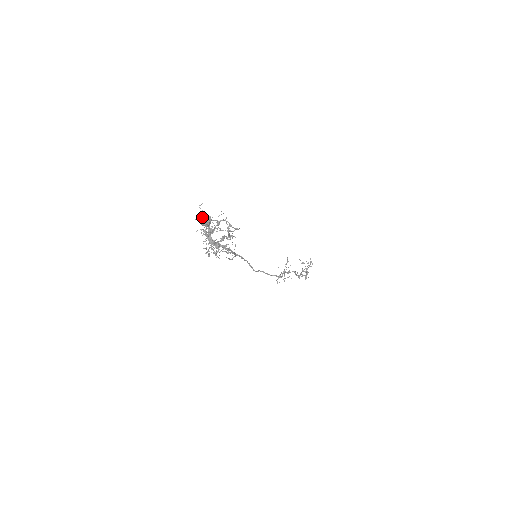
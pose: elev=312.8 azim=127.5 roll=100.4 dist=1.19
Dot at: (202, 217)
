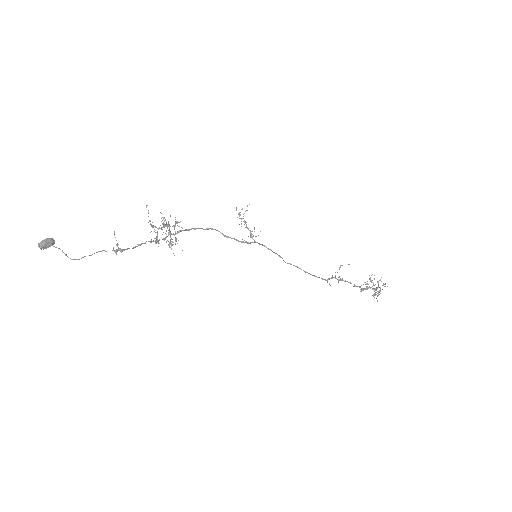
Dot at: (42, 241)
